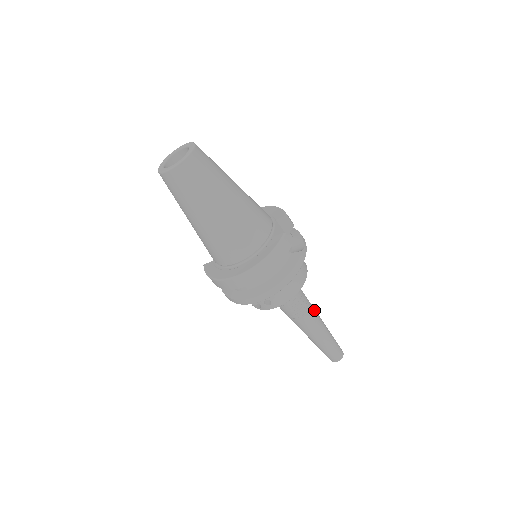
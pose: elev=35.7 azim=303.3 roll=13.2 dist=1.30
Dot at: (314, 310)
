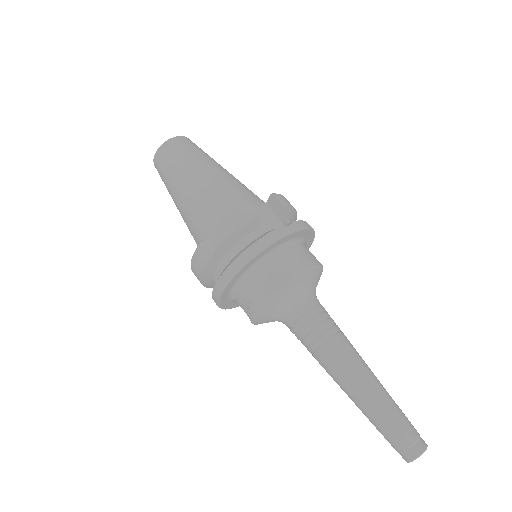
Dot at: (345, 344)
